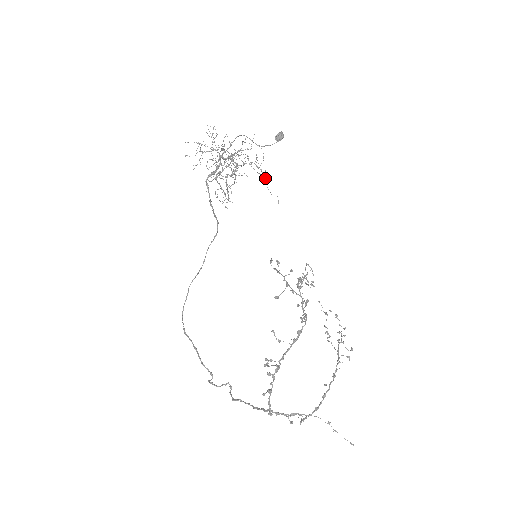
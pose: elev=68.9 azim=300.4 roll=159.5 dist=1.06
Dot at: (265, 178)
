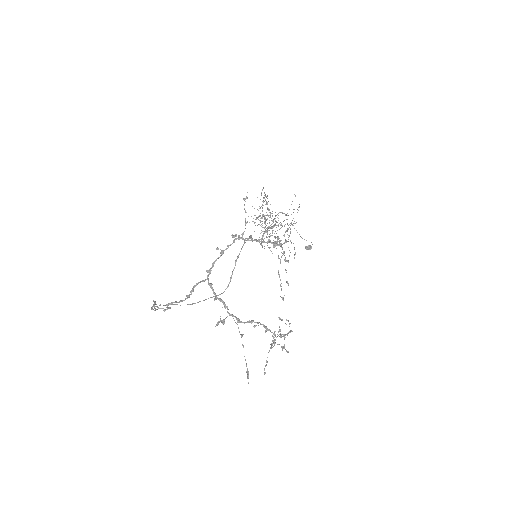
Dot at: (290, 232)
